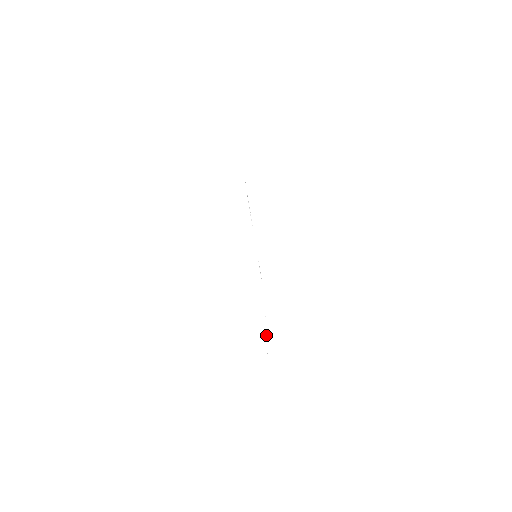
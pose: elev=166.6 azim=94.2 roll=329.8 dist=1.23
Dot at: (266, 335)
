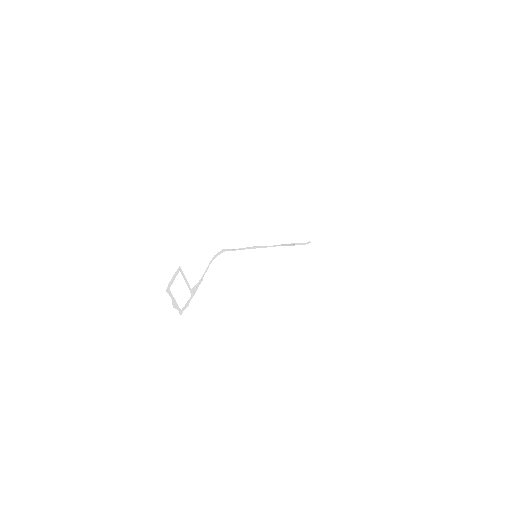
Dot at: (202, 276)
